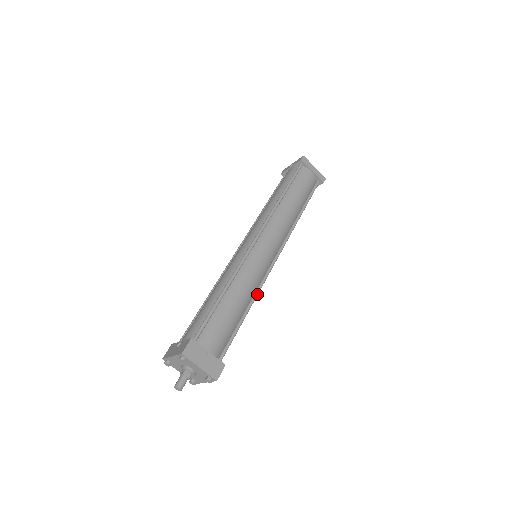
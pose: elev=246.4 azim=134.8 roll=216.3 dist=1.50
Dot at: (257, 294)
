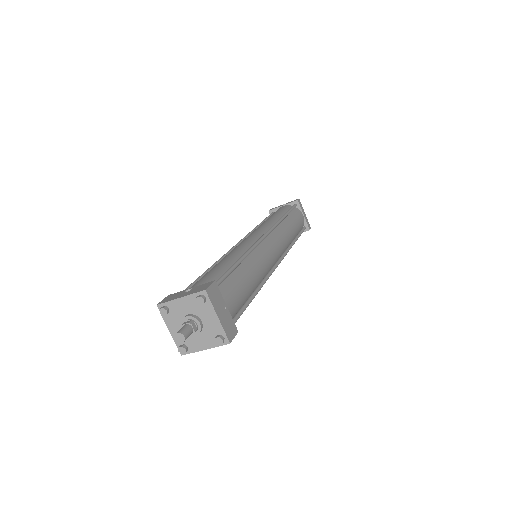
Dot at: occluded
